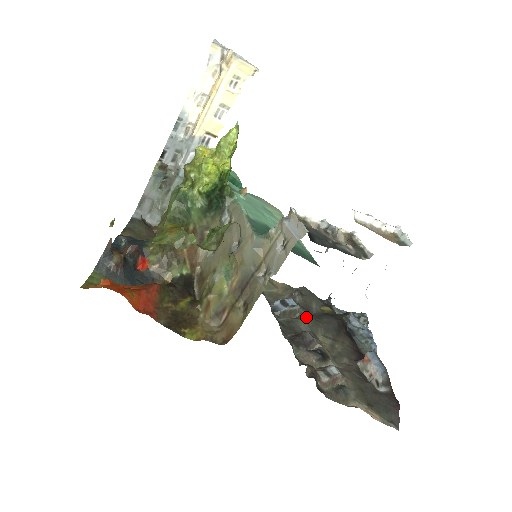
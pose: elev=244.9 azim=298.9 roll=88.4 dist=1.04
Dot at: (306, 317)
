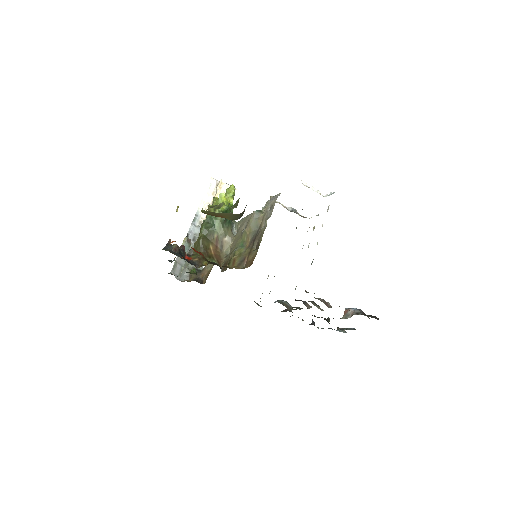
Dot at: occluded
